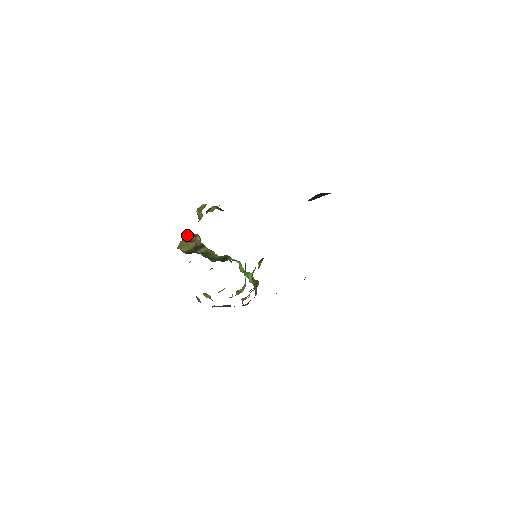
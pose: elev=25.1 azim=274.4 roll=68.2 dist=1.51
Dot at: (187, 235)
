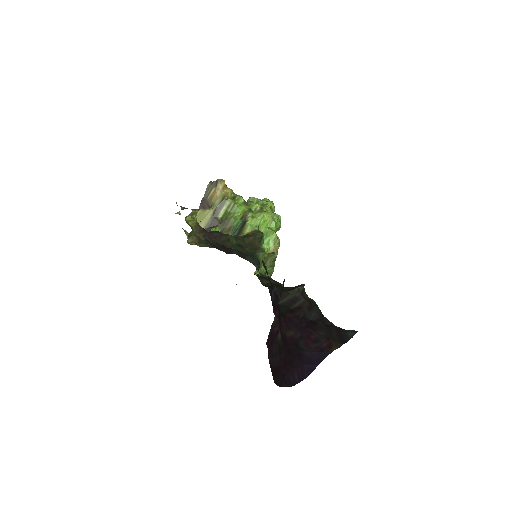
Dot at: (207, 187)
